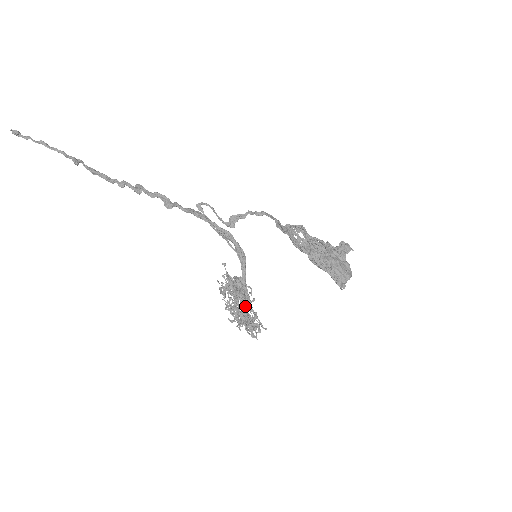
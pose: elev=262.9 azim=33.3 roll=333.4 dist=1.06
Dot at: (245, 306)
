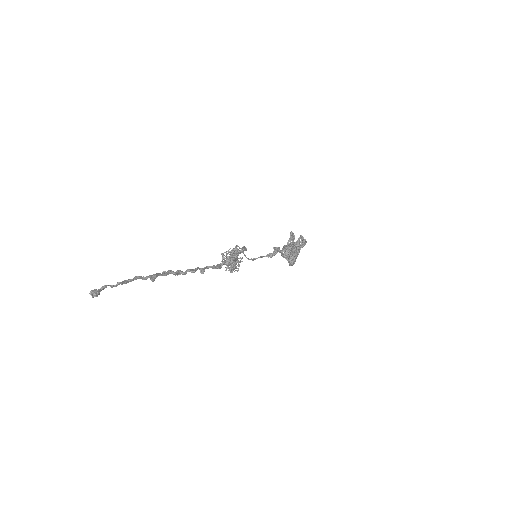
Dot at: occluded
